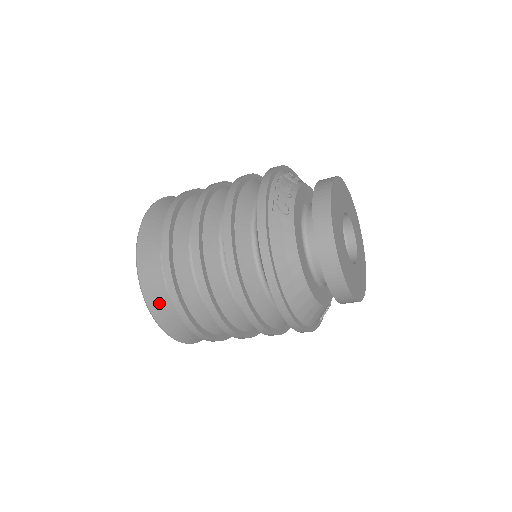
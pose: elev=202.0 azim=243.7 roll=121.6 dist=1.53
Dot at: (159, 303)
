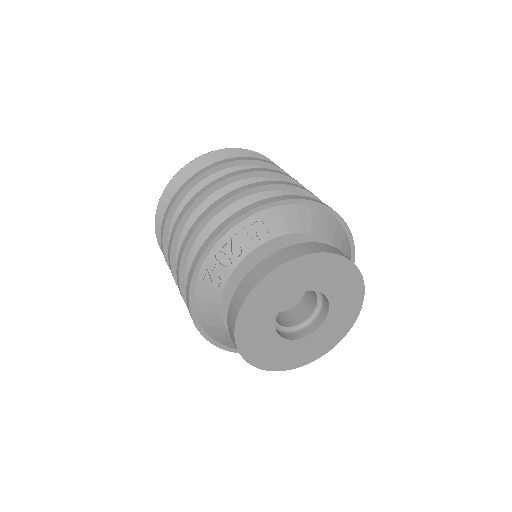
Dot at: occluded
